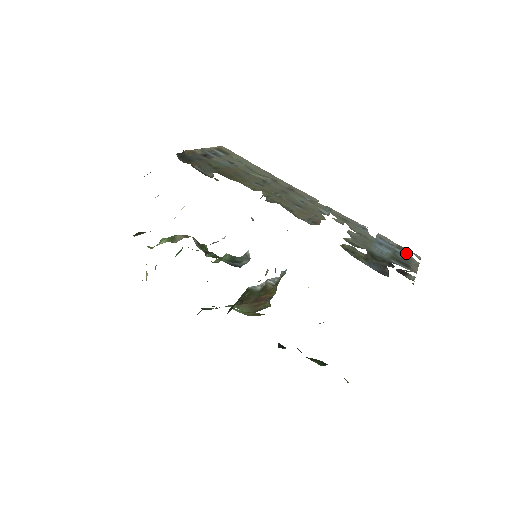
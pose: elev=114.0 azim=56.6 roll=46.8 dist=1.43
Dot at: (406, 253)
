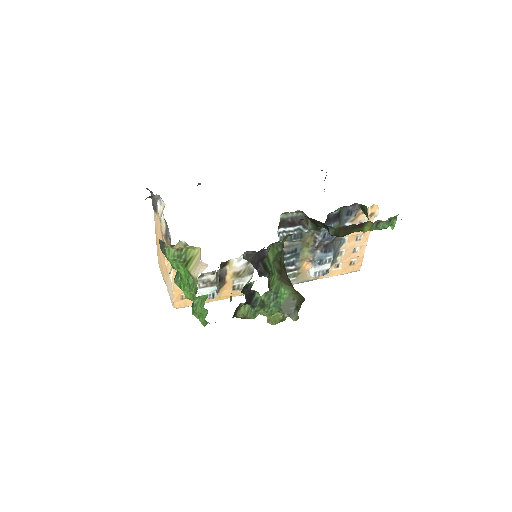
Dot at: occluded
